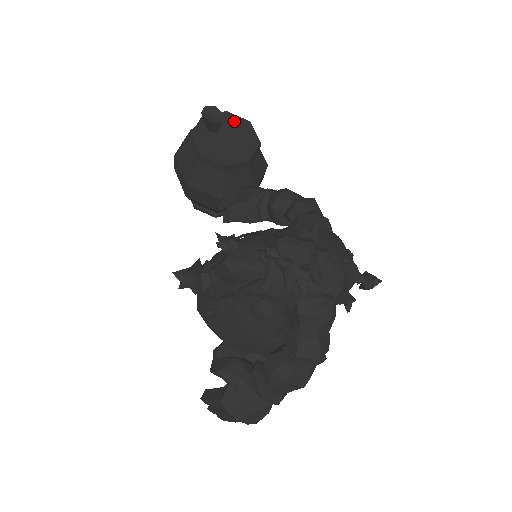
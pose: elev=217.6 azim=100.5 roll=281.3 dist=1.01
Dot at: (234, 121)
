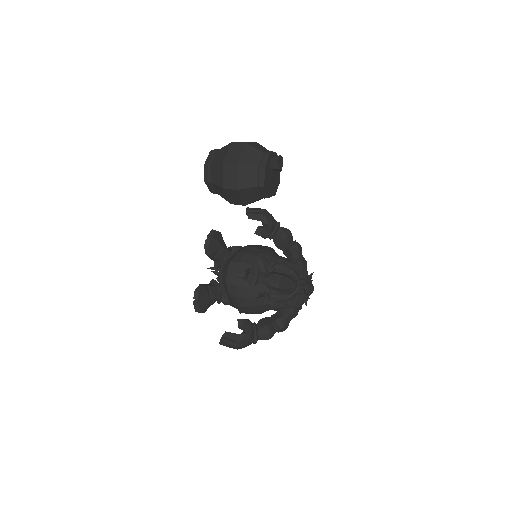
Dot at: occluded
